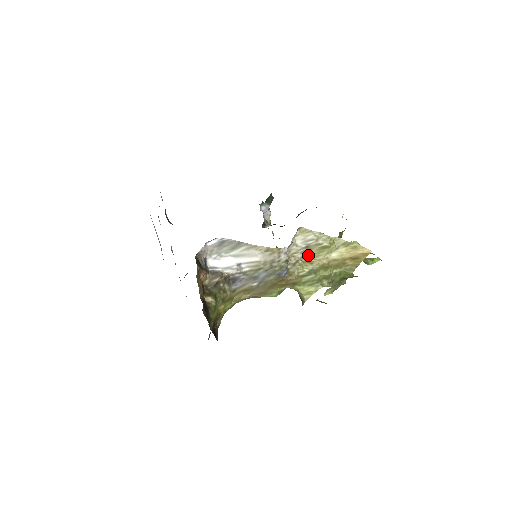
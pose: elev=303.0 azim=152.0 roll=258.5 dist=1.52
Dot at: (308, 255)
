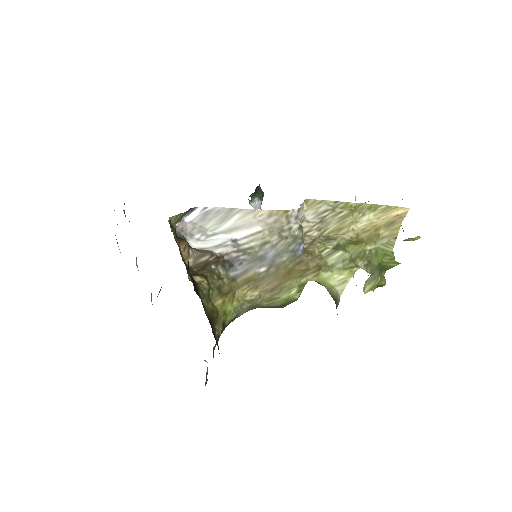
Dot at: (326, 232)
